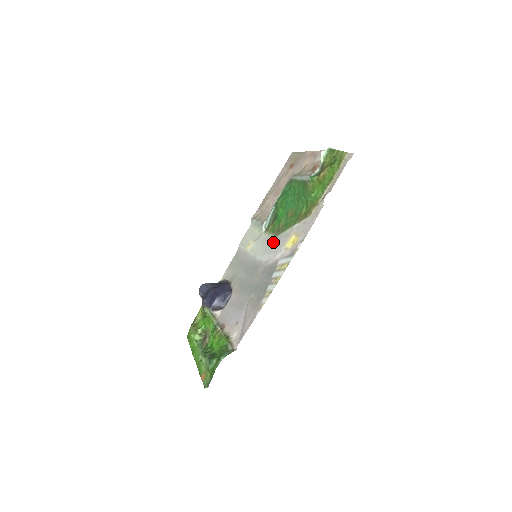
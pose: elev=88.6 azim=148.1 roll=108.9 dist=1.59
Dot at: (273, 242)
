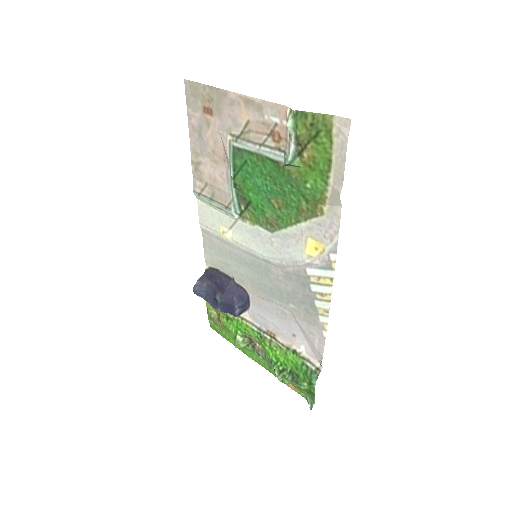
Dot at: (274, 241)
